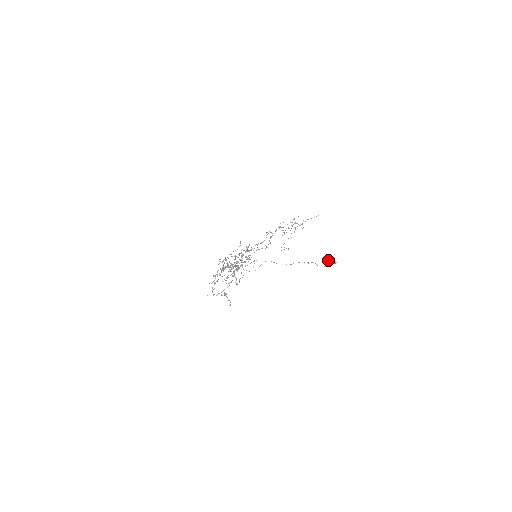
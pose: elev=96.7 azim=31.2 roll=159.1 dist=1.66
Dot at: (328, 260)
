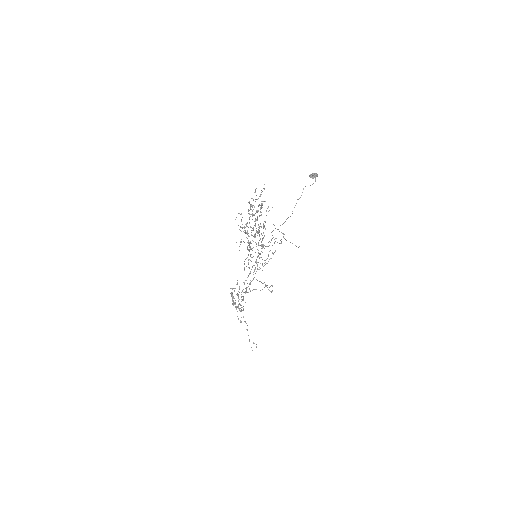
Dot at: occluded
